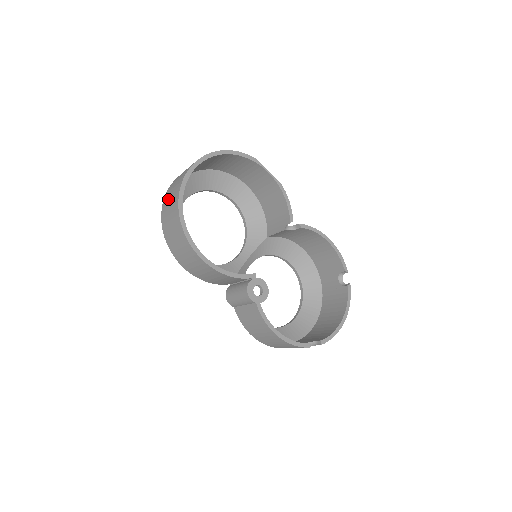
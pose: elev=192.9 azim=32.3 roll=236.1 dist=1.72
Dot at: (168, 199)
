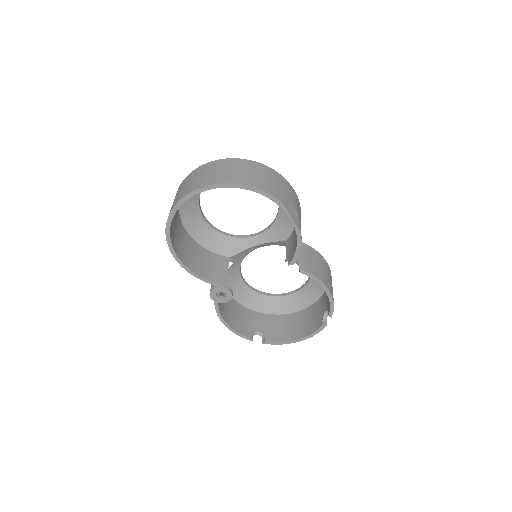
Dot at: (179, 190)
